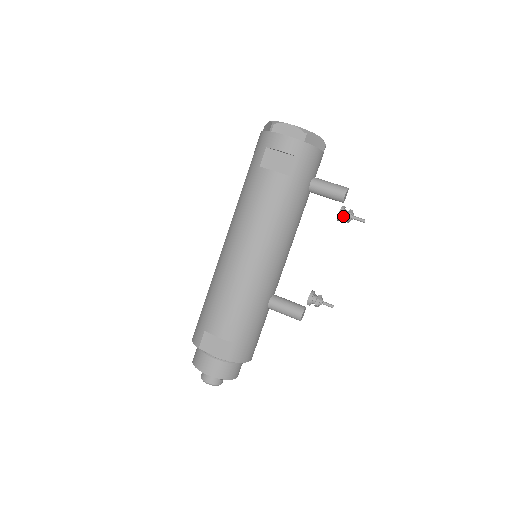
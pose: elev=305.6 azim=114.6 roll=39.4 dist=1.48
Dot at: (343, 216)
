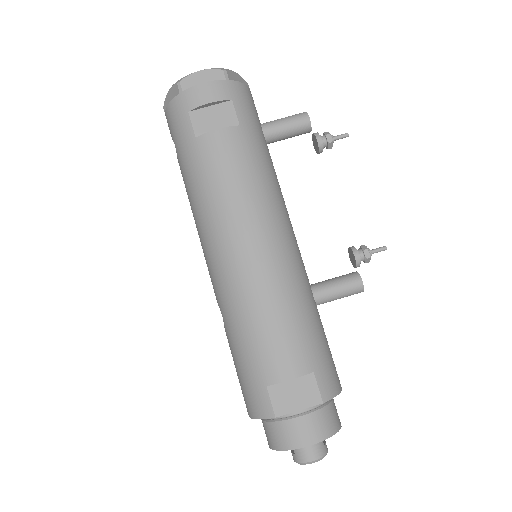
Dot at: (323, 143)
